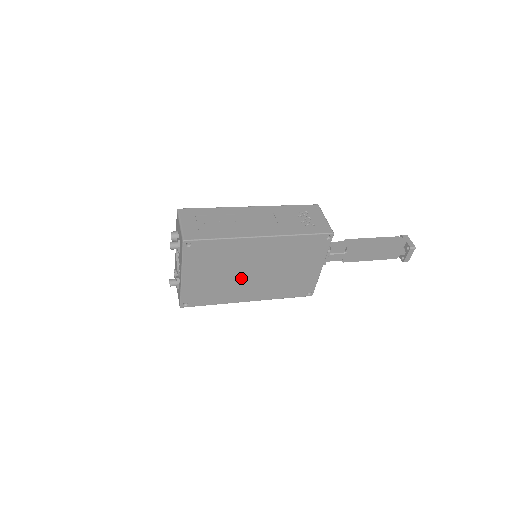
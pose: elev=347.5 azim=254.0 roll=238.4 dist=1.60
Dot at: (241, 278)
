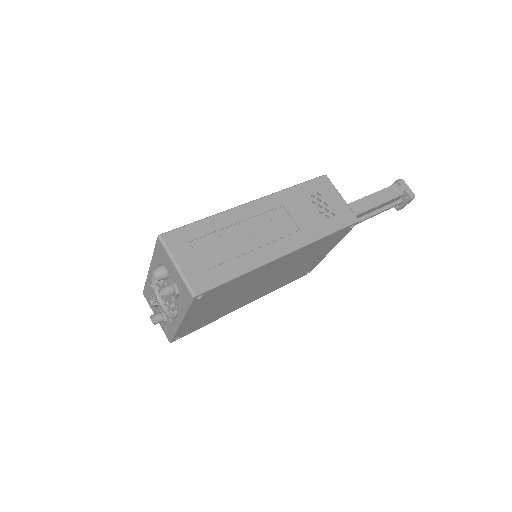
Dot at: (247, 293)
